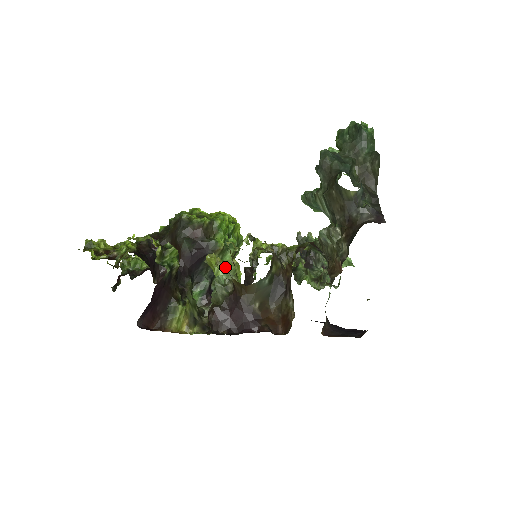
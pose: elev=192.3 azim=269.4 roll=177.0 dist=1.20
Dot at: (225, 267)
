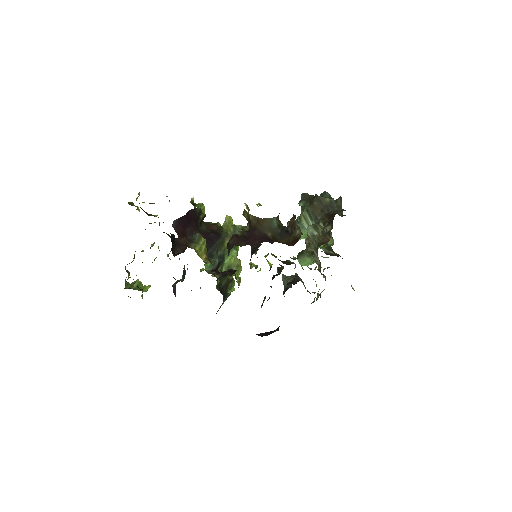
Dot at: (244, 213)
